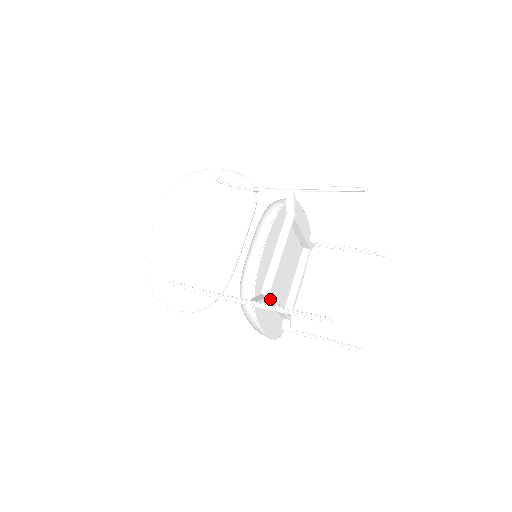
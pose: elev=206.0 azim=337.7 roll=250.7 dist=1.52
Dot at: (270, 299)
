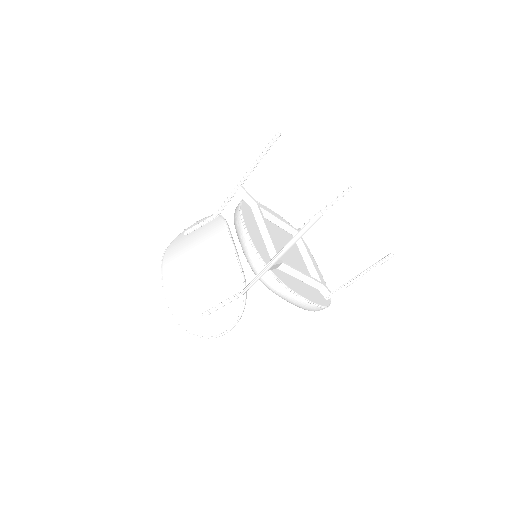
Dot at: (284, 264)
